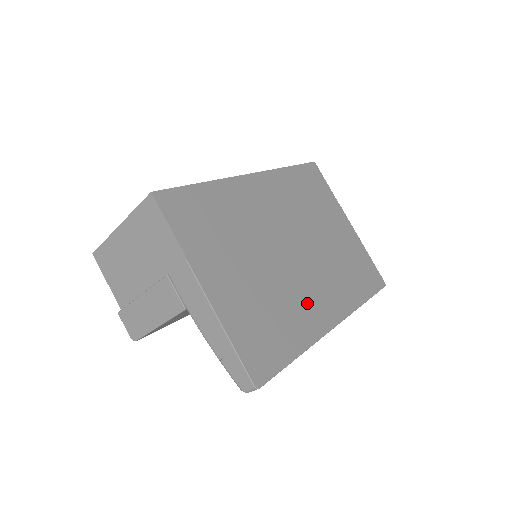
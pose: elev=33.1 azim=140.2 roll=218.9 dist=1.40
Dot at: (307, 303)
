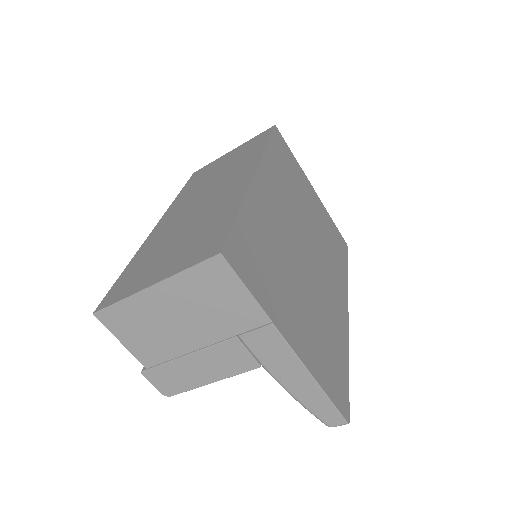
Dot at: (332, 305)
